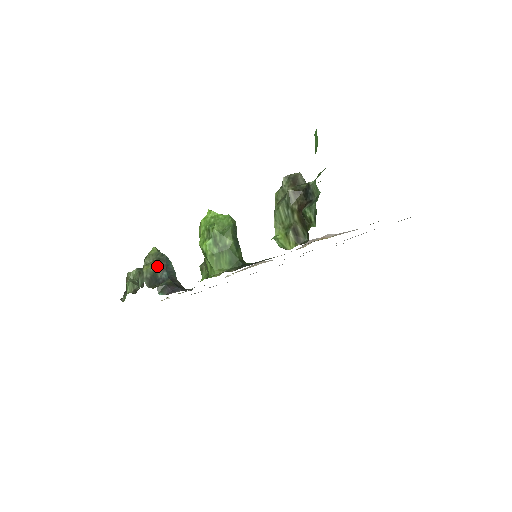
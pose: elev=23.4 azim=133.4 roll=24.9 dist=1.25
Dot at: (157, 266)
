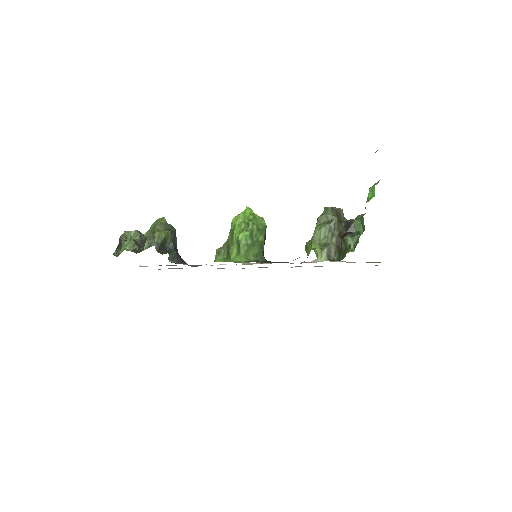
Dot at: (168, 235)
